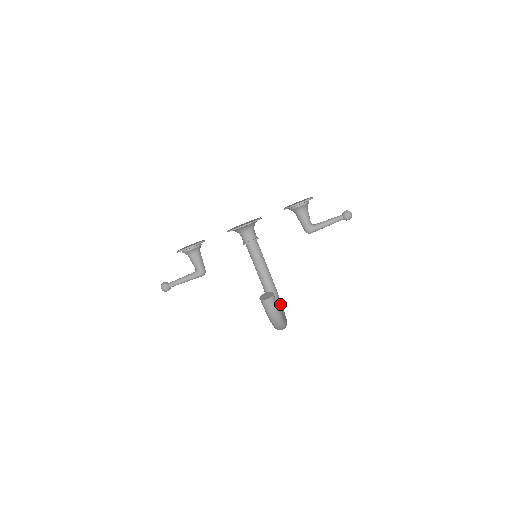
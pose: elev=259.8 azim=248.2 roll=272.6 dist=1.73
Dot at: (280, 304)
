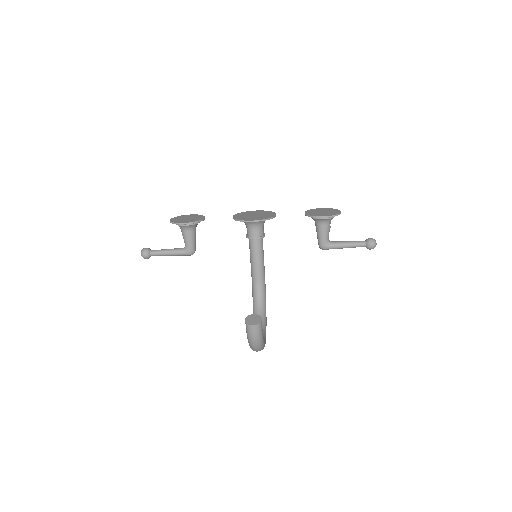
Dot at: (265, 315)
